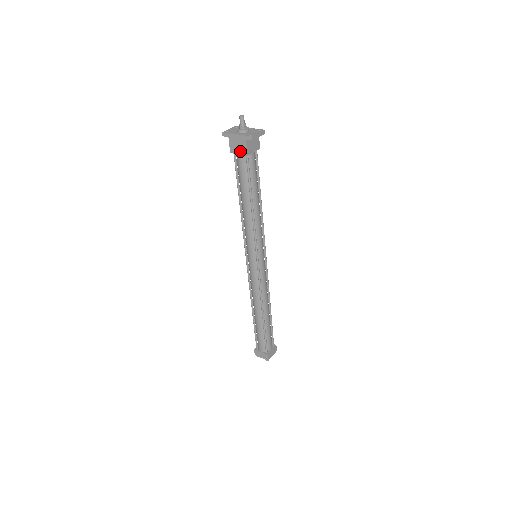
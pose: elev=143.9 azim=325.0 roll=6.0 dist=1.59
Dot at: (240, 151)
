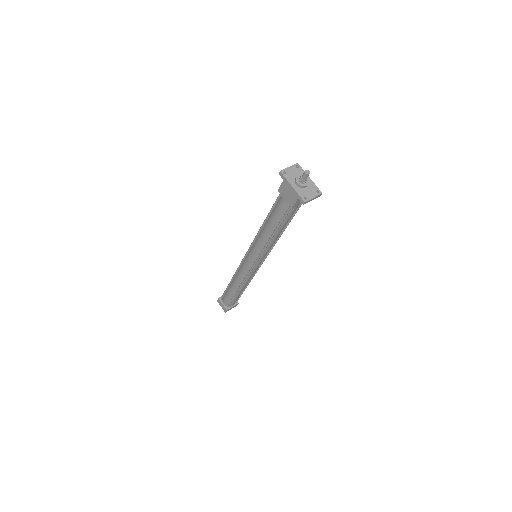
Dot at: (287, 199)
